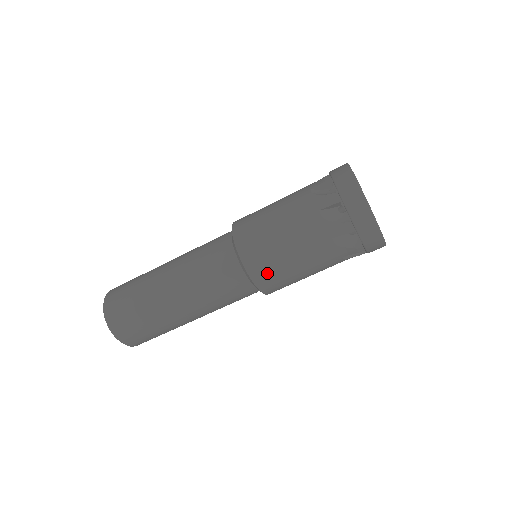
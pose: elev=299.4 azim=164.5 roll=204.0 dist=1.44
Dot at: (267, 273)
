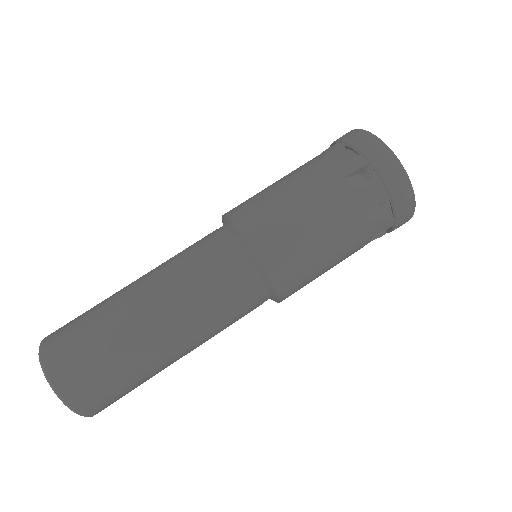
Dot at: (298, 288)
